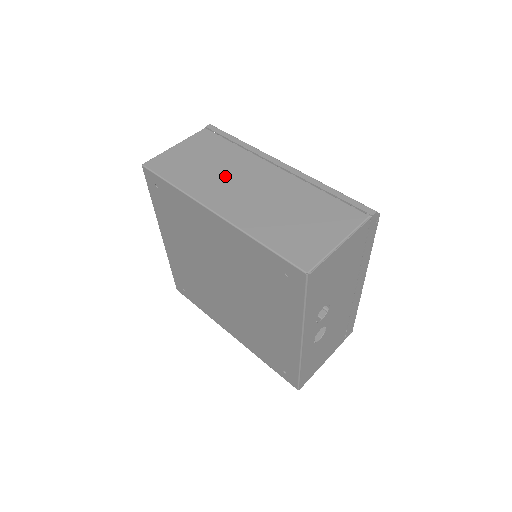
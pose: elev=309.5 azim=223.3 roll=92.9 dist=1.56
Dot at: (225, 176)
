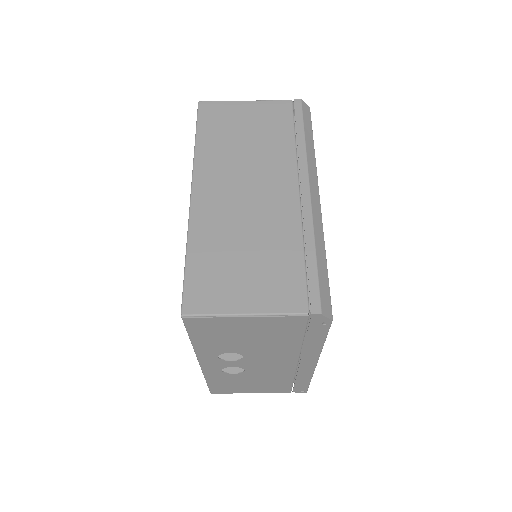
Dot at: (243, 163)
